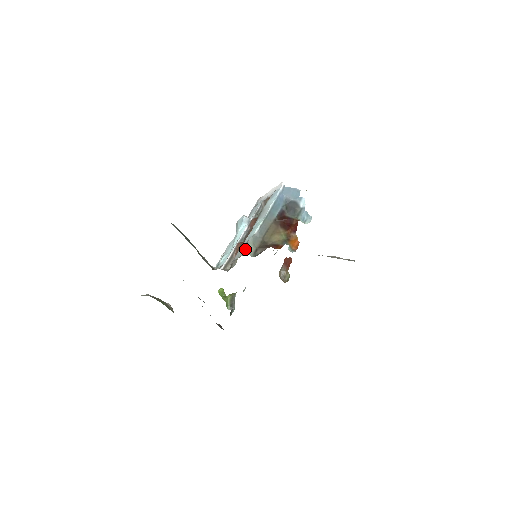
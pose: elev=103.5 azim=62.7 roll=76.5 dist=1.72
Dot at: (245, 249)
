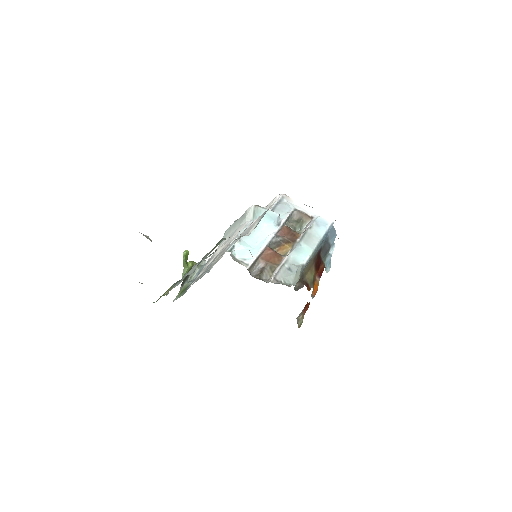
Dot at: (294, 278)
